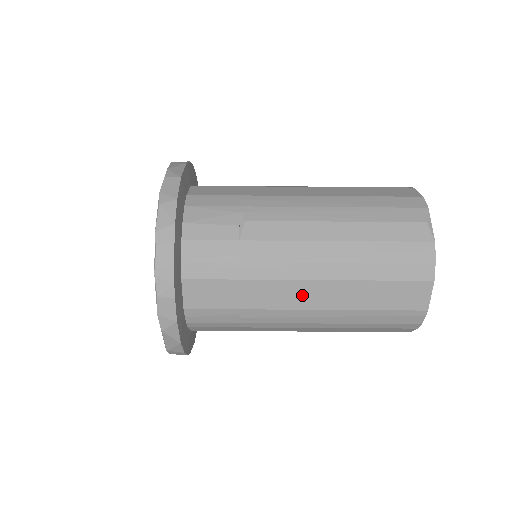
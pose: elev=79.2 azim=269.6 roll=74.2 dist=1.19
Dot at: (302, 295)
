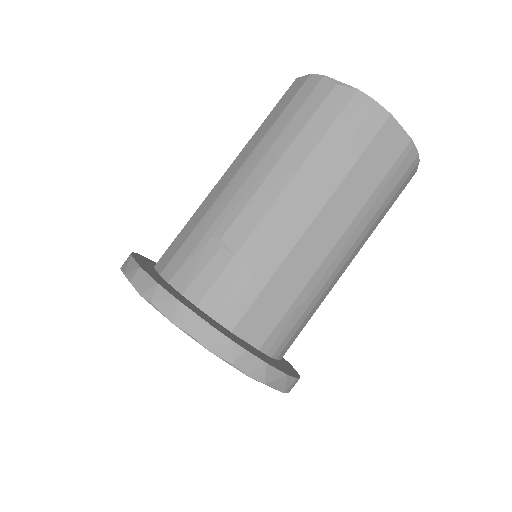
Dot at: (322, 236)
